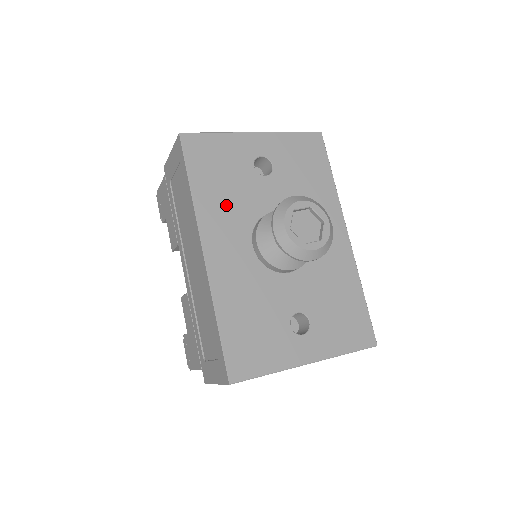
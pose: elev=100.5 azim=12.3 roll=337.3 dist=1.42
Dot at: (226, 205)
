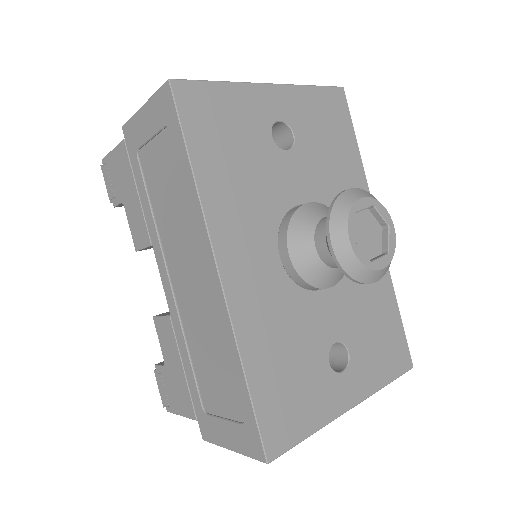
Dot at: (242, 197)
